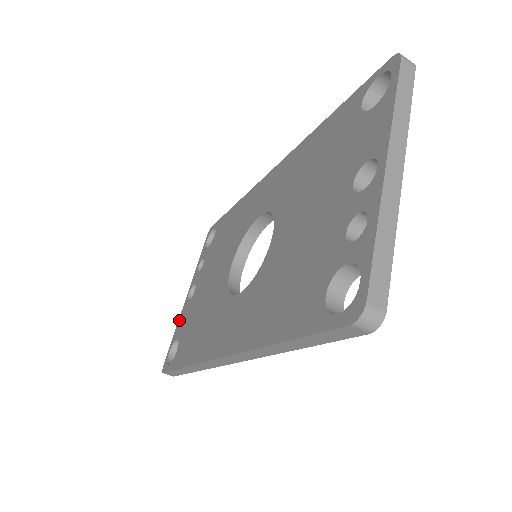
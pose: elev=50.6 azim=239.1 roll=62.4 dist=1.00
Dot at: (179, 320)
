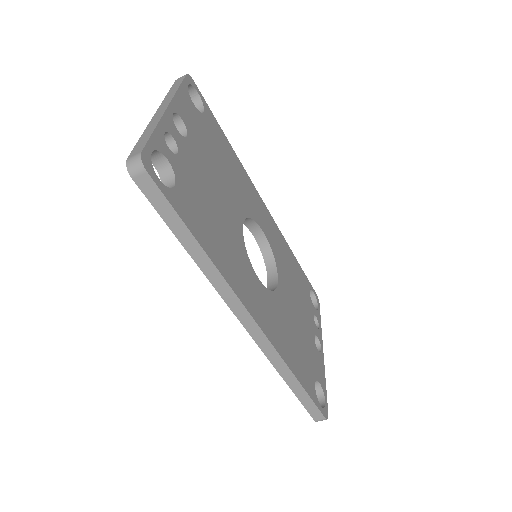
Dot at: occluded
